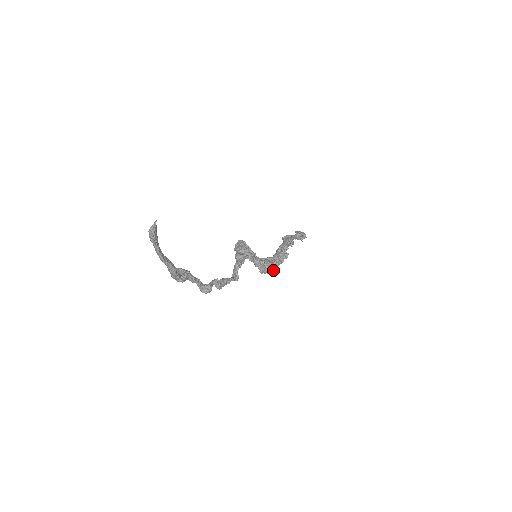
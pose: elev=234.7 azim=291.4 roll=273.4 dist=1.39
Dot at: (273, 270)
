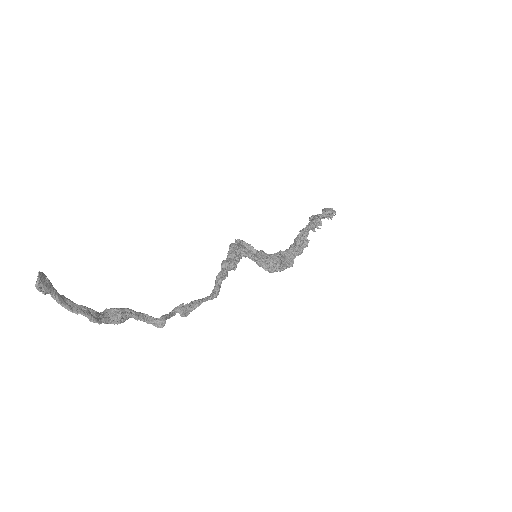
Dot at: (285, 266)
